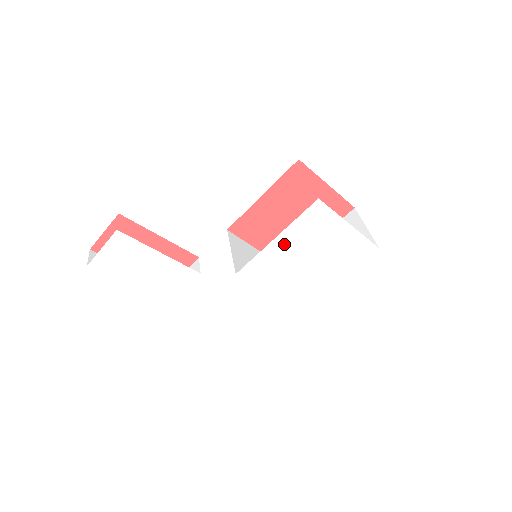
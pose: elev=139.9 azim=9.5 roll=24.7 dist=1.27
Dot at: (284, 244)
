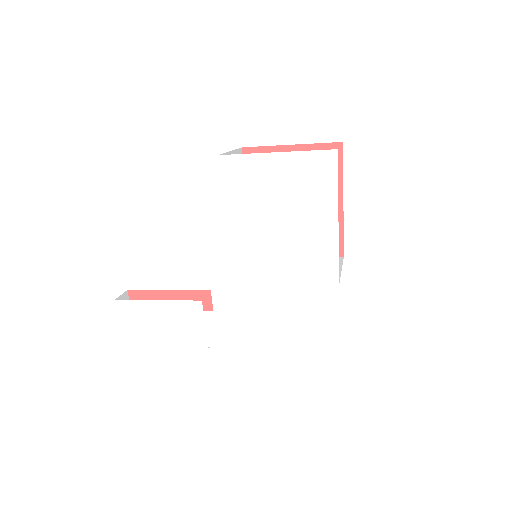
Dot at: (238, 221)
